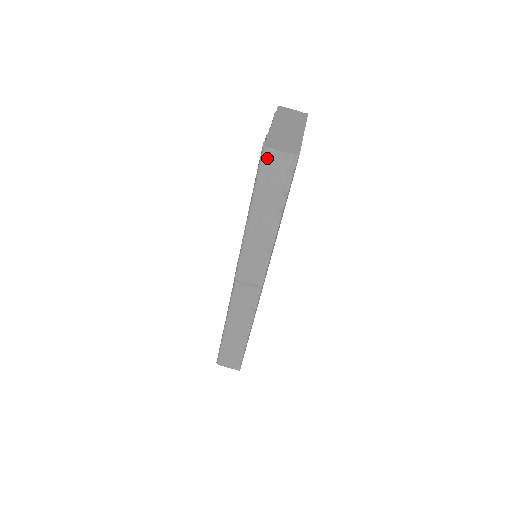
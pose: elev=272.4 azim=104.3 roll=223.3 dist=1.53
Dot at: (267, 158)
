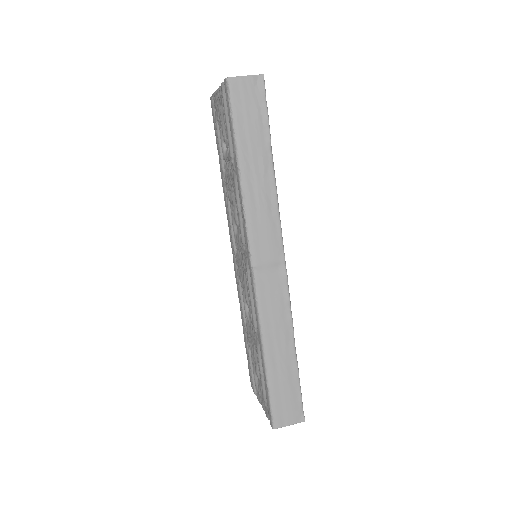
Dot at: (235, 89)
